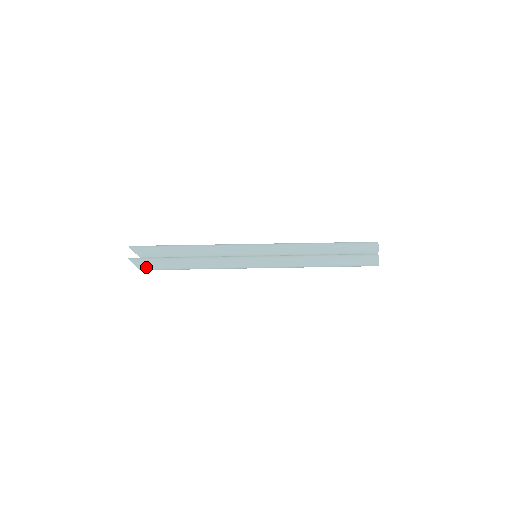
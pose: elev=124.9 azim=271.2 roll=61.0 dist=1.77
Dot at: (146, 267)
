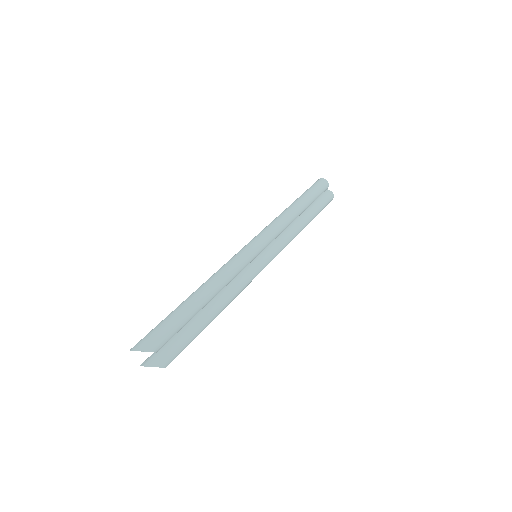
Dot at: (174, 358)
